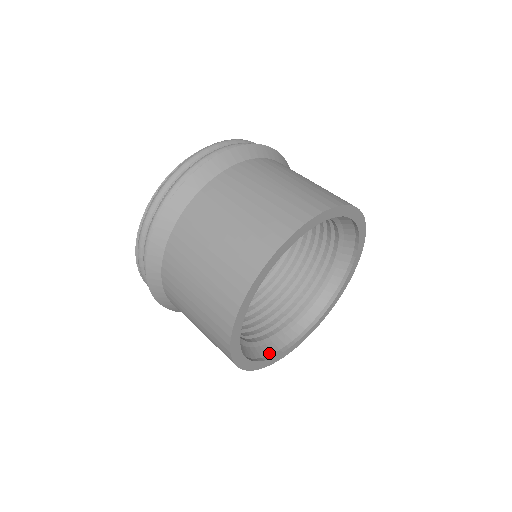
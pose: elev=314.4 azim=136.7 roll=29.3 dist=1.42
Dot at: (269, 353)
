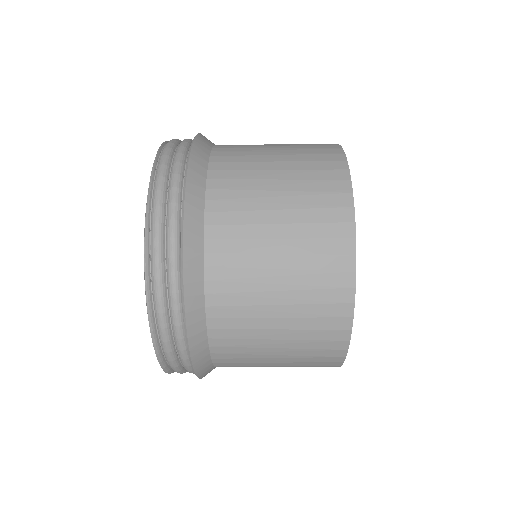
Dot at: occluded
